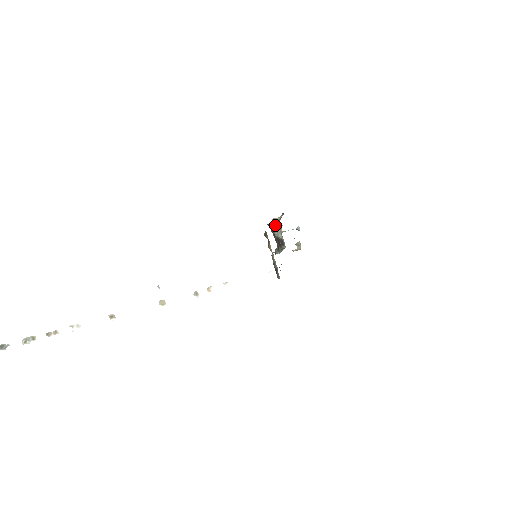
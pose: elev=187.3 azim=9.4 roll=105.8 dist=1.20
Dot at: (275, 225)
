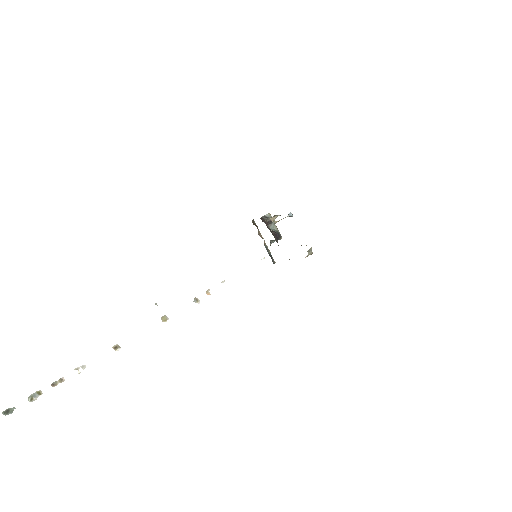
Dot at: (269, 218)
